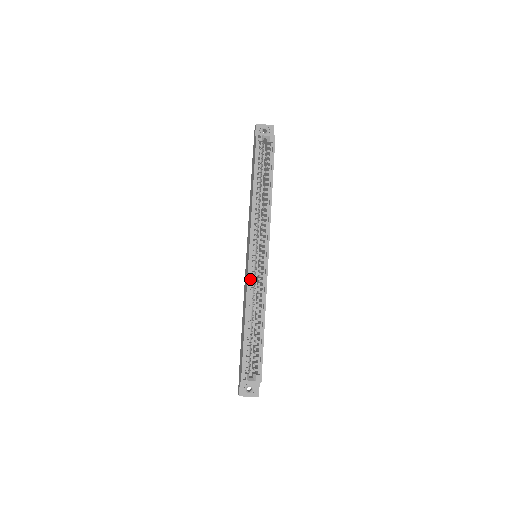
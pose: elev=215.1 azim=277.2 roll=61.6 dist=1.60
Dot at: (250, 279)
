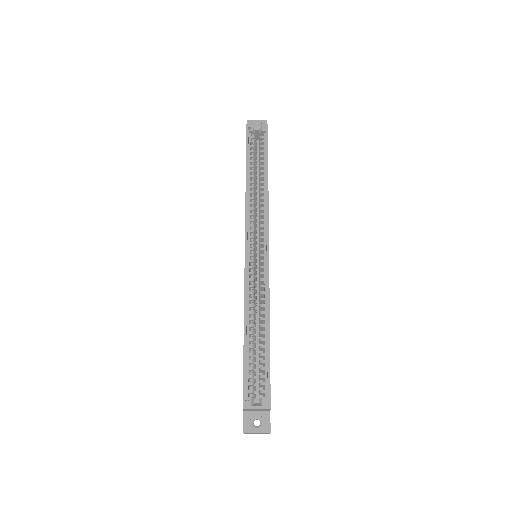
Dot at: (248, 278)
